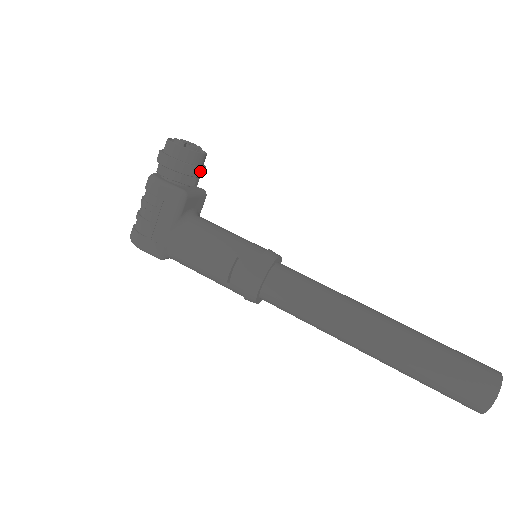
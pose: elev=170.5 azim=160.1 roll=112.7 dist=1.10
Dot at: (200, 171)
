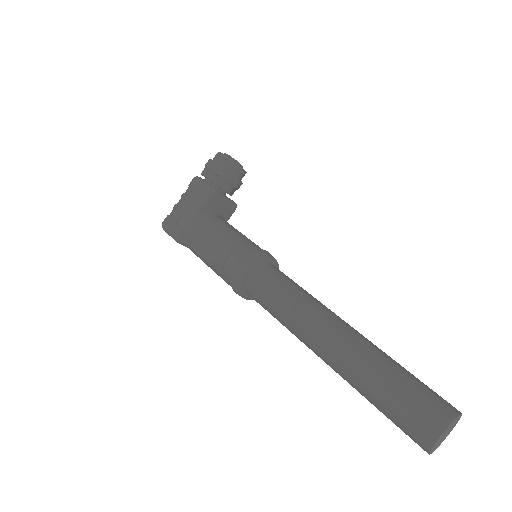
Dot at: (235, 180)
